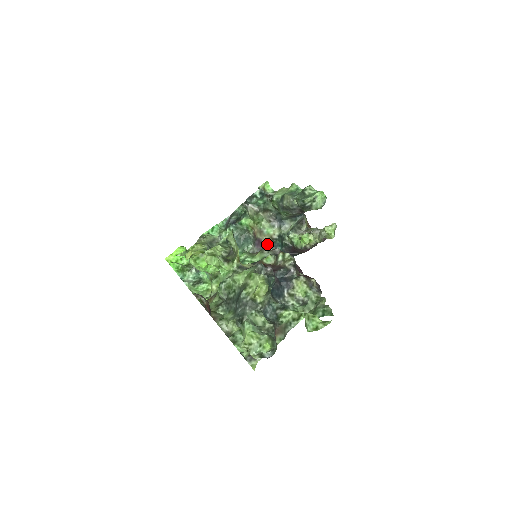
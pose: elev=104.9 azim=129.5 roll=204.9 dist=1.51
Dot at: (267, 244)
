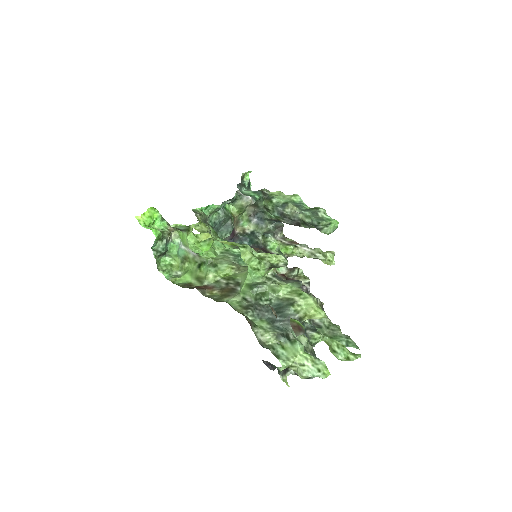
Dot at: (236, 235)
